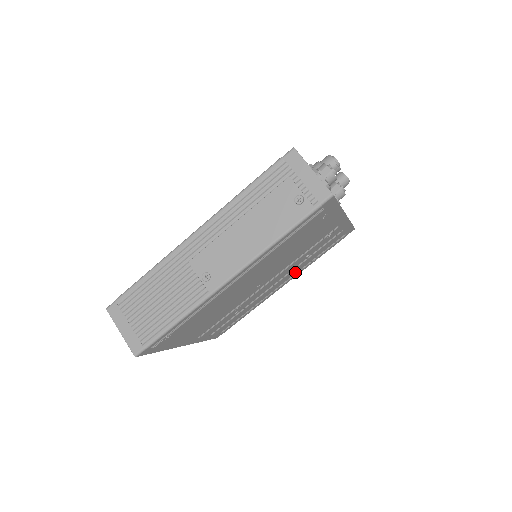
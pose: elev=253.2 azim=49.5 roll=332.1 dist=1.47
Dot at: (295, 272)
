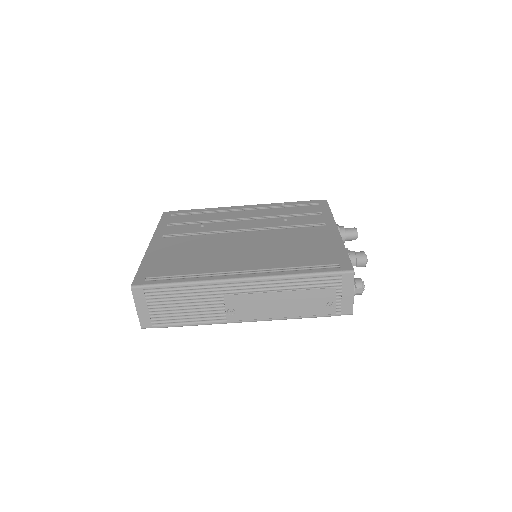
Dot at: occluded
